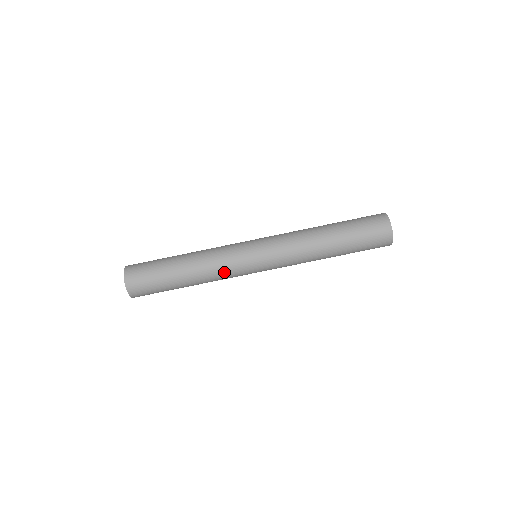
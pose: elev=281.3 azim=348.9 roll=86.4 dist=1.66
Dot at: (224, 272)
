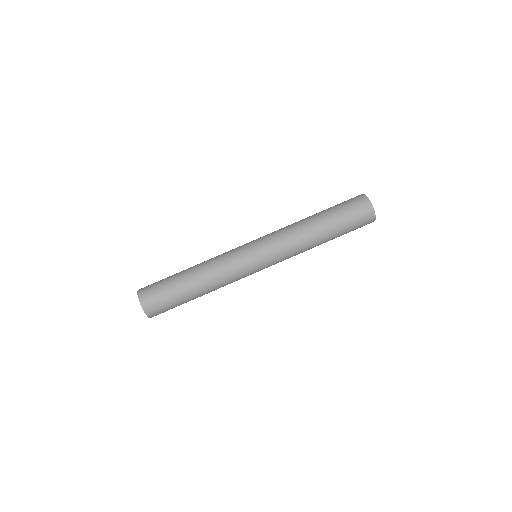
Dot at: (232, 280)
